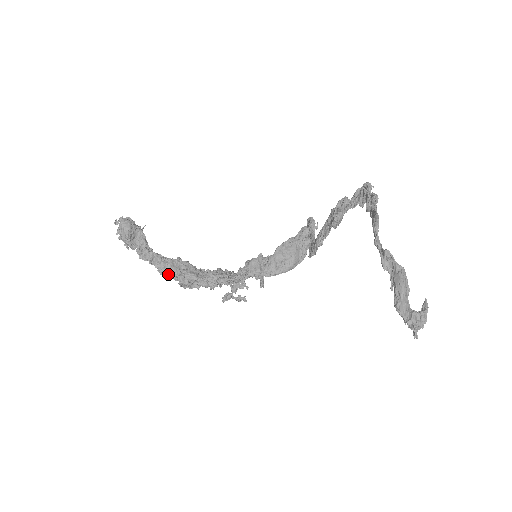
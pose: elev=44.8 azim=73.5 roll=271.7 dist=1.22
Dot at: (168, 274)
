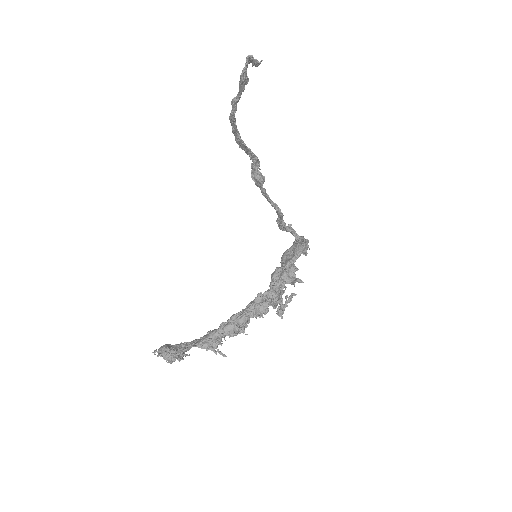
Dot at: (212, 336)
